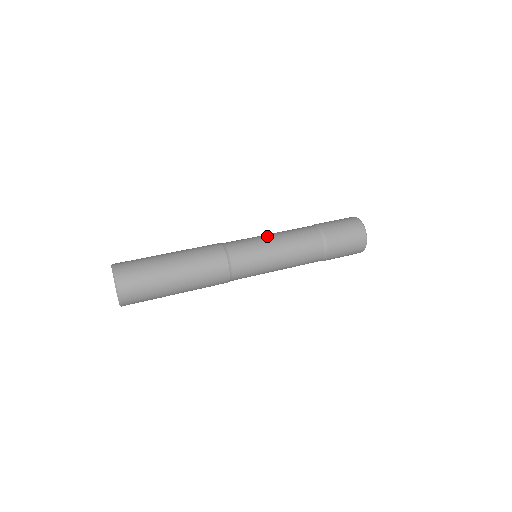
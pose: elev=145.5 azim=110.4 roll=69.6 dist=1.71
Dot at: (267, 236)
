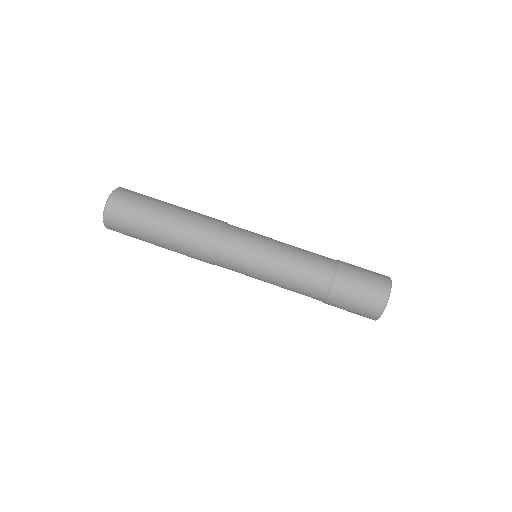
Dot at: (274, 246)
